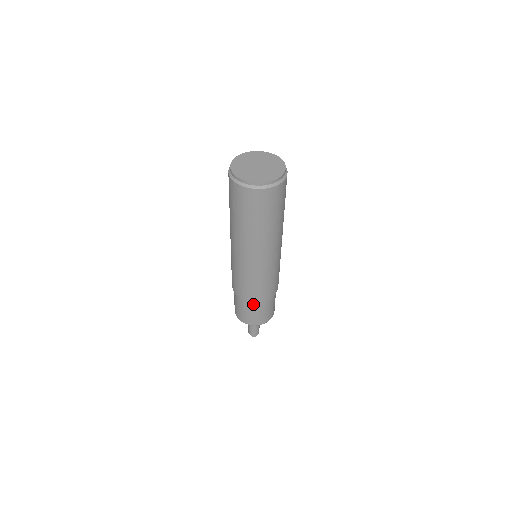
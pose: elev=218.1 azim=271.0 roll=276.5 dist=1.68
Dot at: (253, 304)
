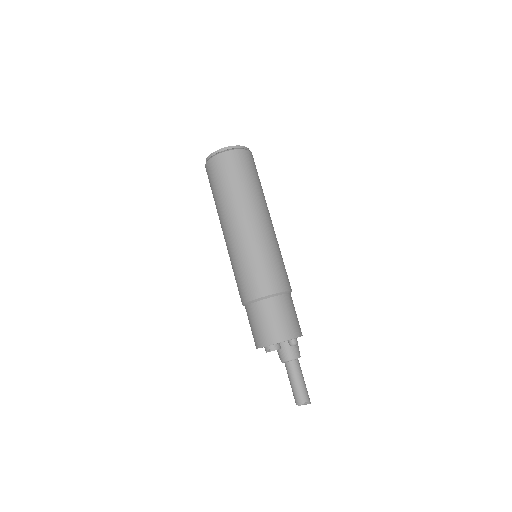
Dot at: (253, 307)
